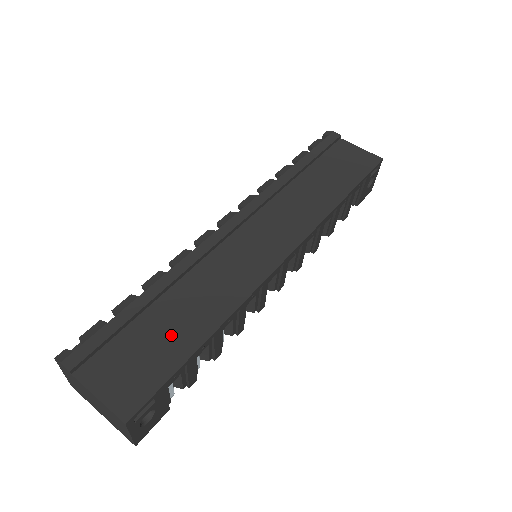
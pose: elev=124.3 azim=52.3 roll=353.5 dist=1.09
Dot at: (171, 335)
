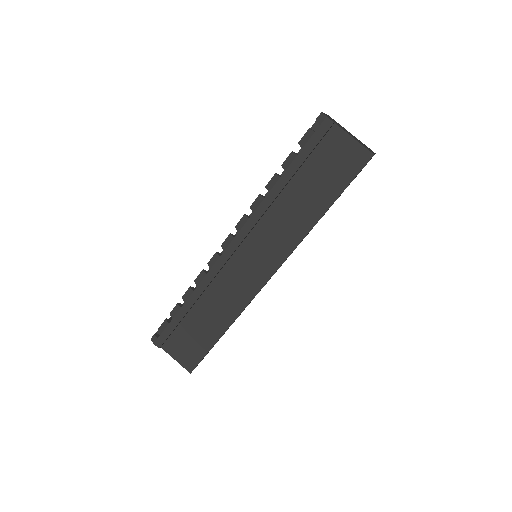
Dot at: (203, 331)
